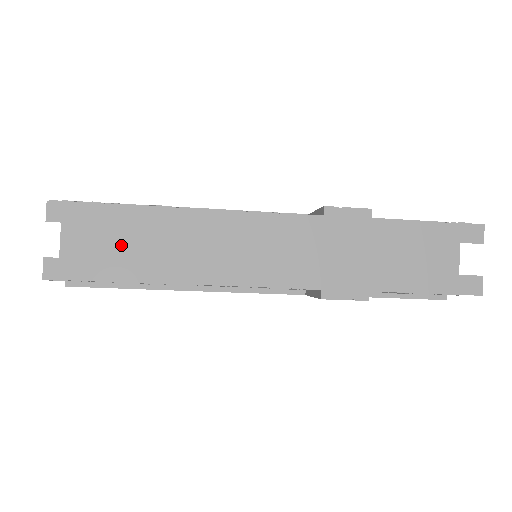
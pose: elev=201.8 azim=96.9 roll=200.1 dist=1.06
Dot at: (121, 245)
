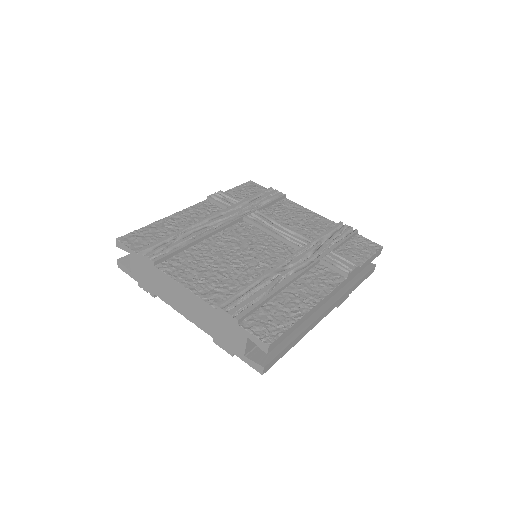
Dot at: occluded
